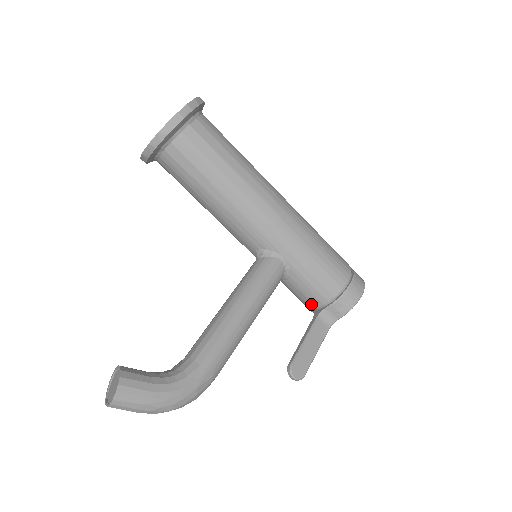
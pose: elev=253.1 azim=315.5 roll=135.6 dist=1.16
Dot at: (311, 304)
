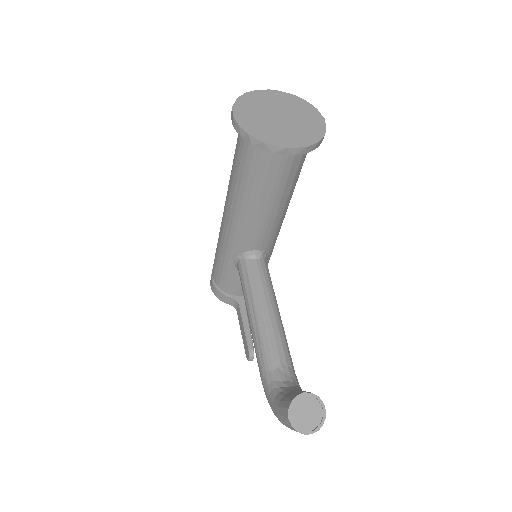
Dot at: (242, 293)
